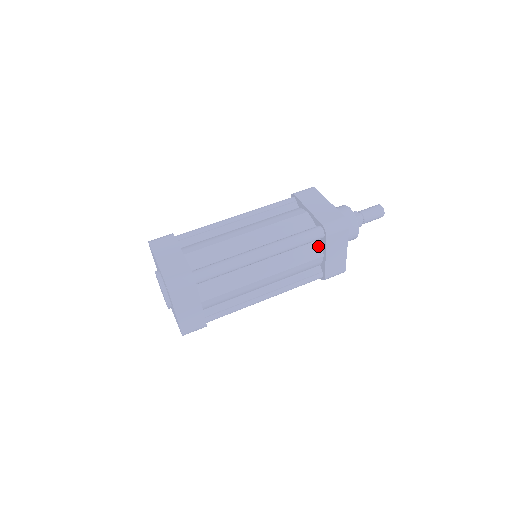
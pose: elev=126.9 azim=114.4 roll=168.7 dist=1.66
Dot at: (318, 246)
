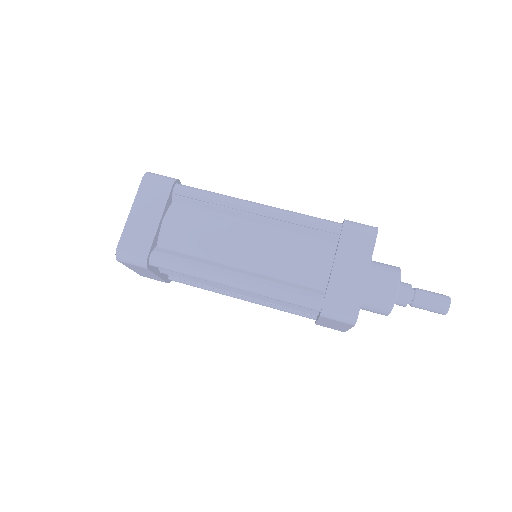
Dot at: occluded
